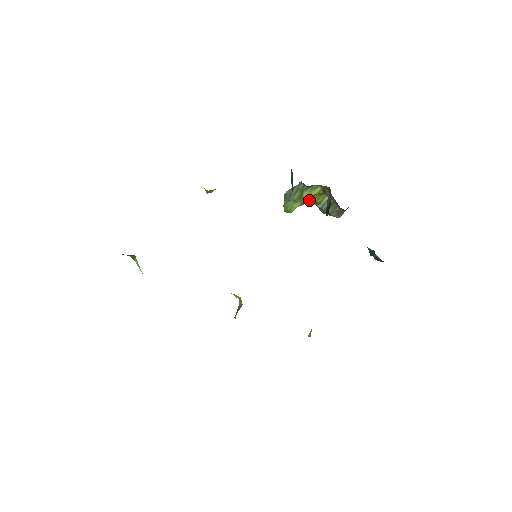
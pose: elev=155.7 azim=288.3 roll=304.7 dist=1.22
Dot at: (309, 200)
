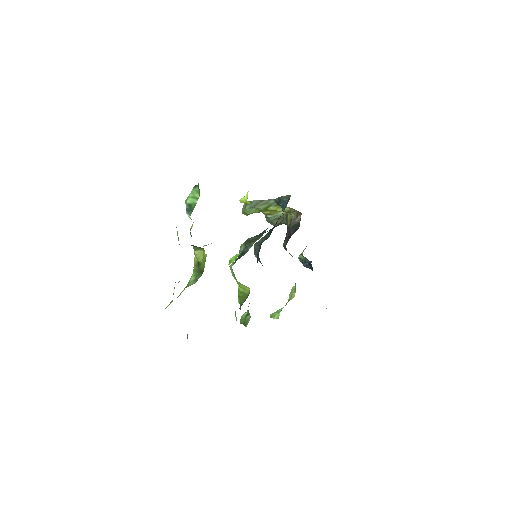
Dot at: (267, 211)
